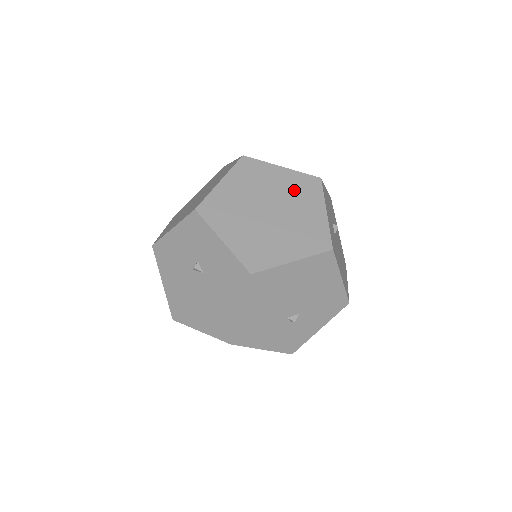
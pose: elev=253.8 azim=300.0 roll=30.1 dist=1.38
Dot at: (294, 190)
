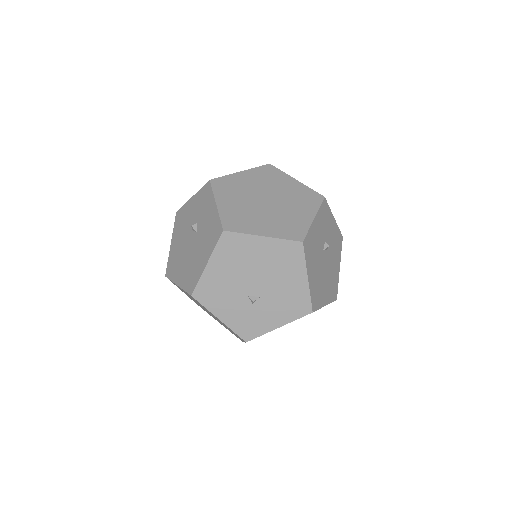
Dot at: (296, 196)
